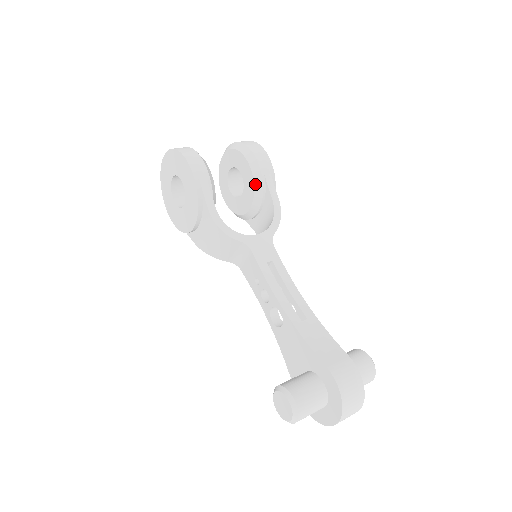
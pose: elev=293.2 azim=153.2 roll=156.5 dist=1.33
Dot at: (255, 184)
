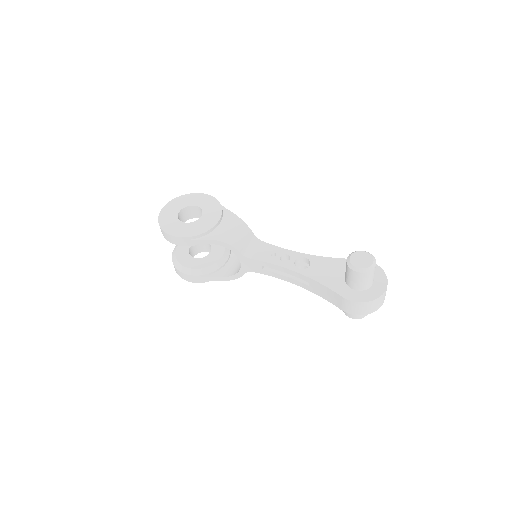
Dot at: occluded
